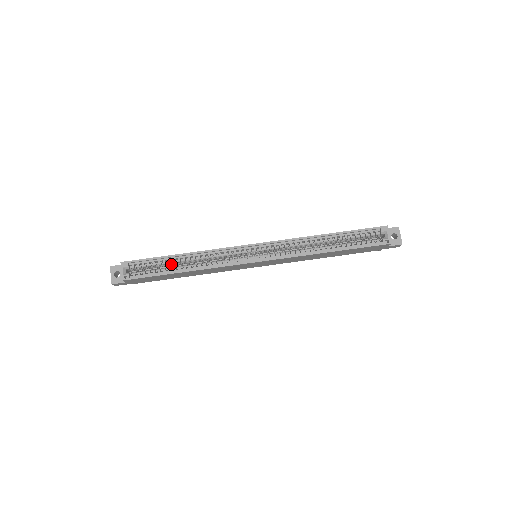
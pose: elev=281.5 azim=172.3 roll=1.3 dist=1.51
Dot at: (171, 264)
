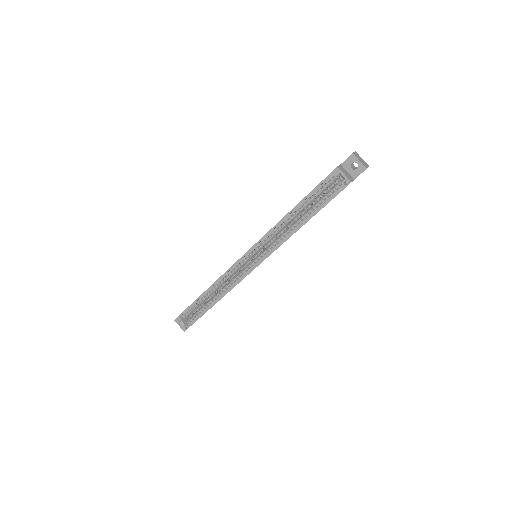
Dot at: (205, 301)
